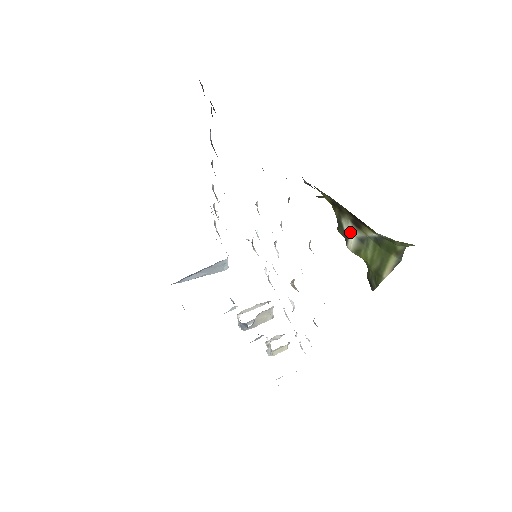
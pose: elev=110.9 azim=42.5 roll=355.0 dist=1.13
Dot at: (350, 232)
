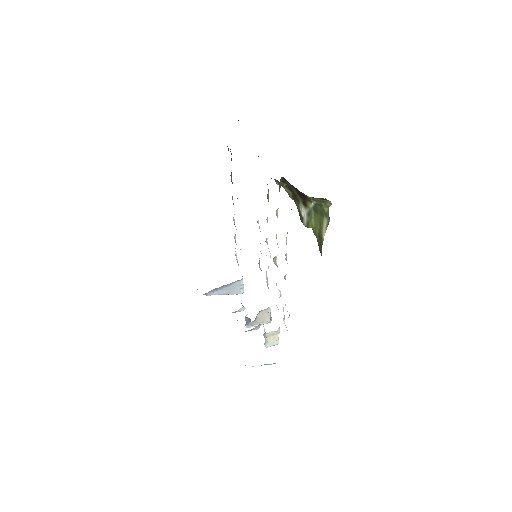
Dot at: (303, 213)
